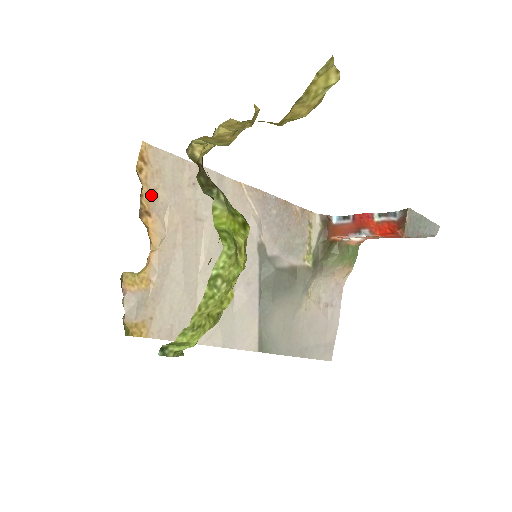
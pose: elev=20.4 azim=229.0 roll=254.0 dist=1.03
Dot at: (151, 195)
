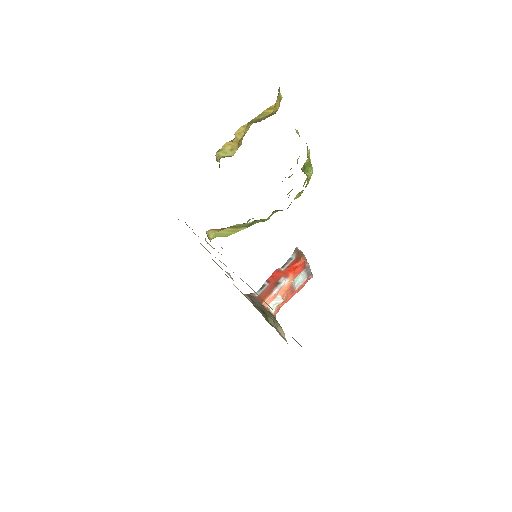
Dot at: occluded
